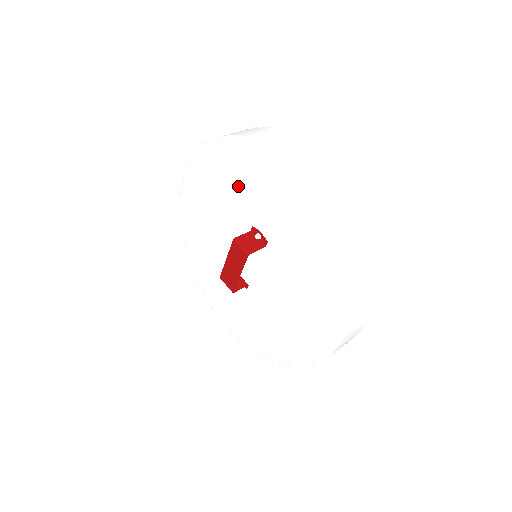
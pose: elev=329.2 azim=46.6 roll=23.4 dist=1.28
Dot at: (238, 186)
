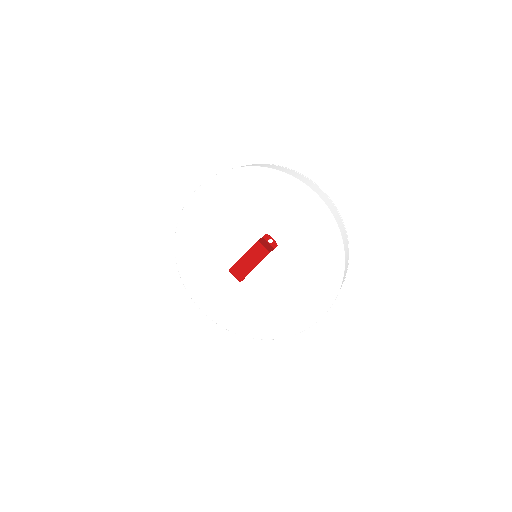
Dot at: (261, 203)
